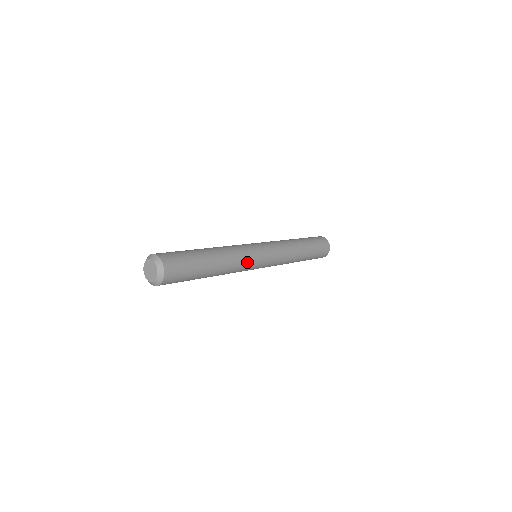
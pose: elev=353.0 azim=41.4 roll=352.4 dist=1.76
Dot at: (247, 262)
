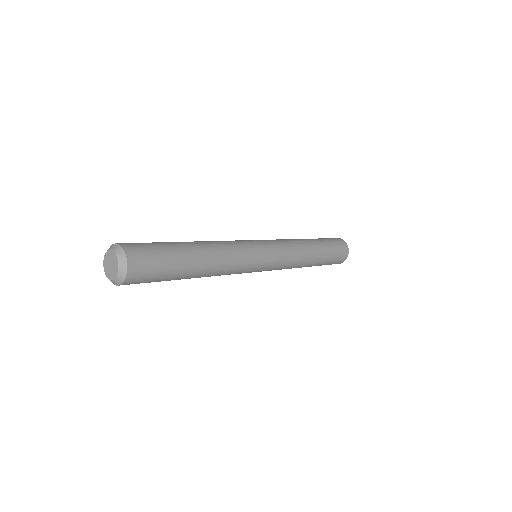
Dot at: (243, 261)
